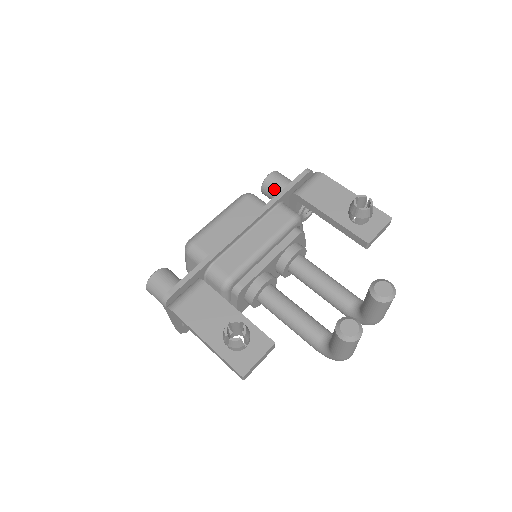
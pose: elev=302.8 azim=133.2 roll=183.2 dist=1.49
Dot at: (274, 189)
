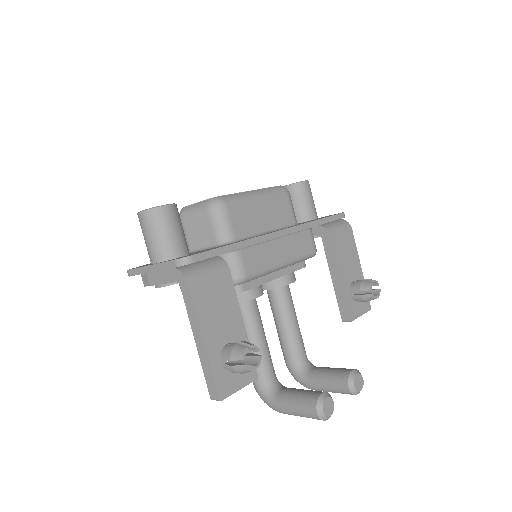
Dot at: (300, 199)
